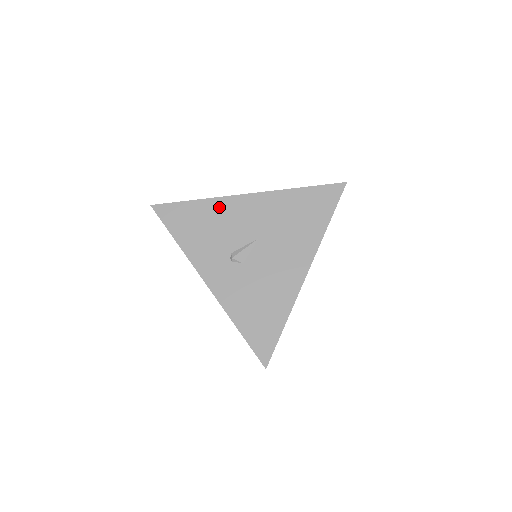
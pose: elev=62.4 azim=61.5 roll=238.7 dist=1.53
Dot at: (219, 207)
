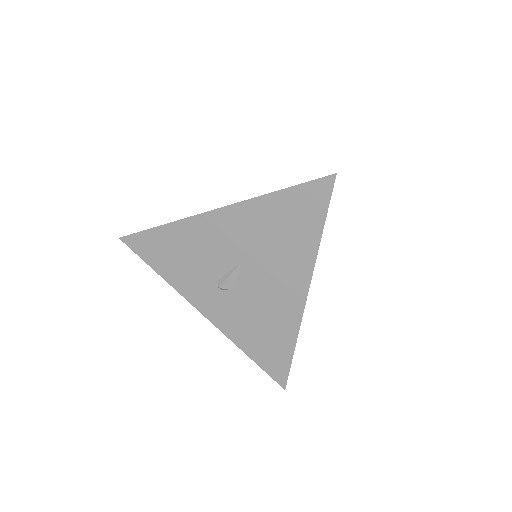
Dot at: (188, 230)
